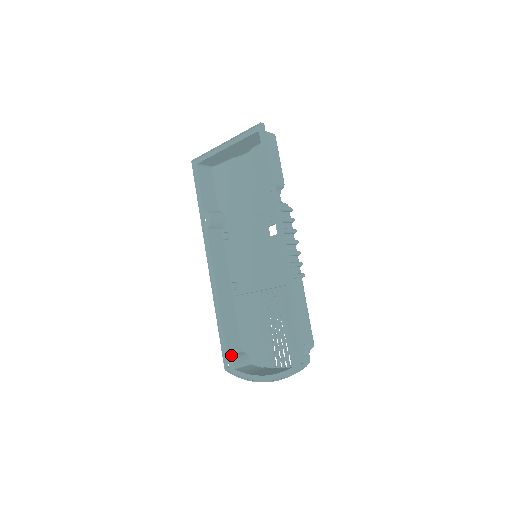
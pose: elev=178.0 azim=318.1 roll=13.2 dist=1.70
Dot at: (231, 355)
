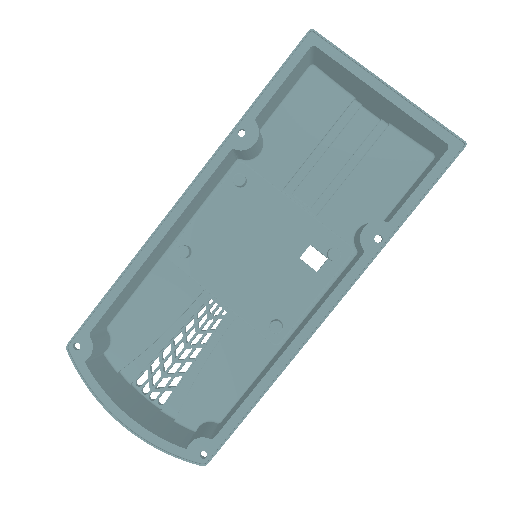
Dot at: (94, 335)
